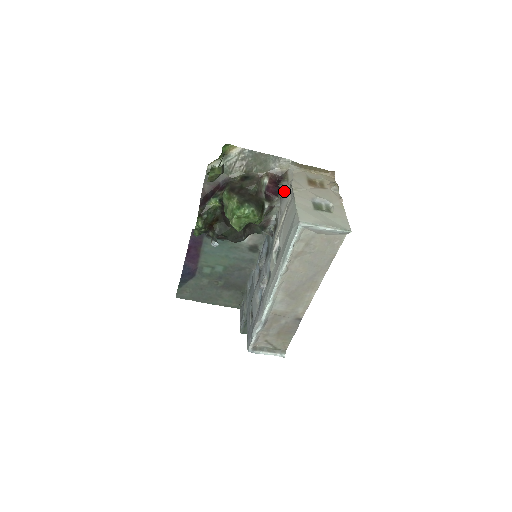
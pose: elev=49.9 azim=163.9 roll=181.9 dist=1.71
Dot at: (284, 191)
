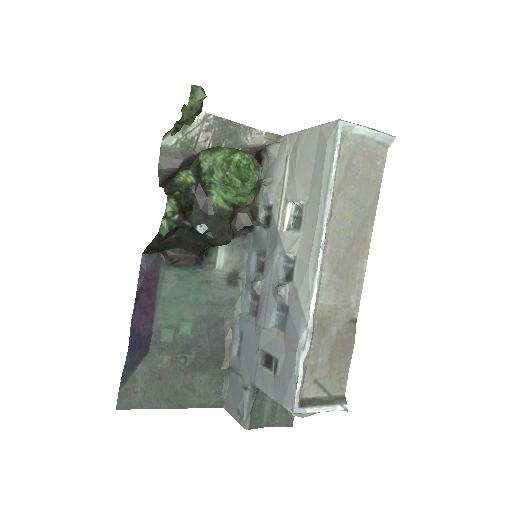
Dot at: (273, 153)
